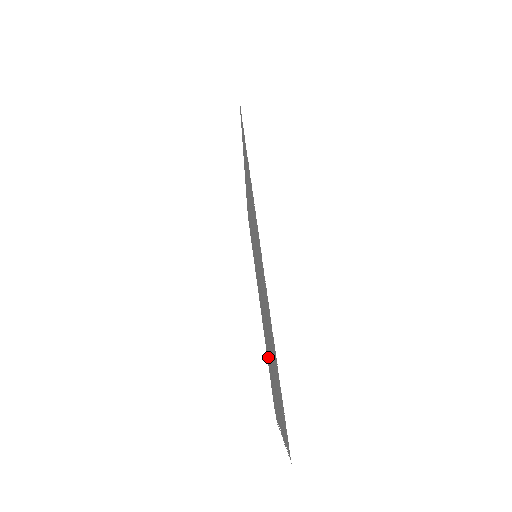
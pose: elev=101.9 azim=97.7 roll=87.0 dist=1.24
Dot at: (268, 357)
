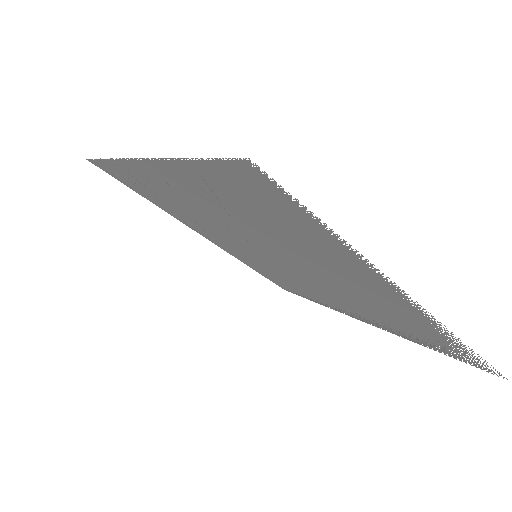
Dot at: (384, 319)
